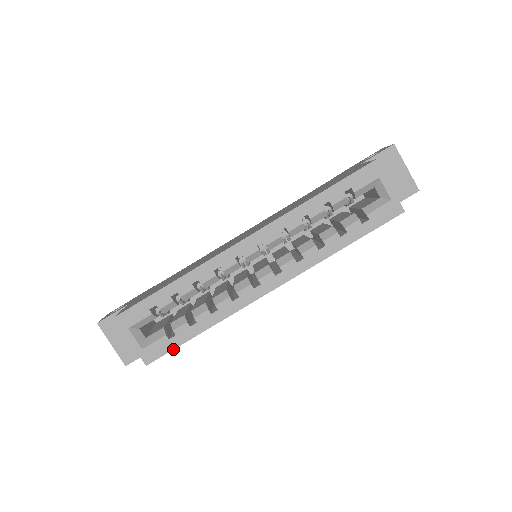
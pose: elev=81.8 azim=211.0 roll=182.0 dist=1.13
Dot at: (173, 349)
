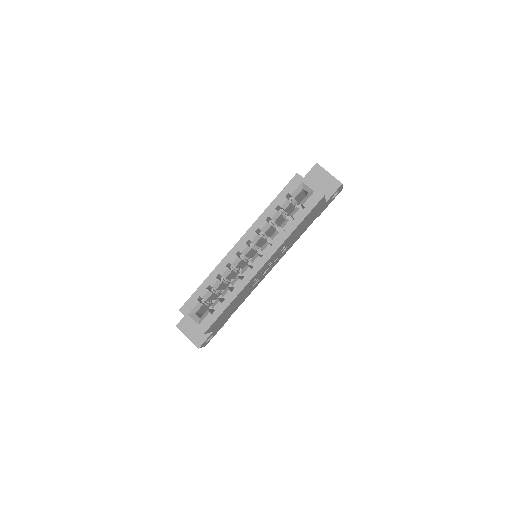
Dot at: (216, 319)
